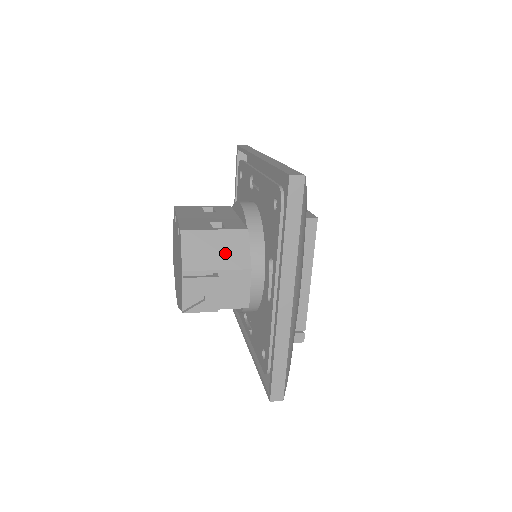
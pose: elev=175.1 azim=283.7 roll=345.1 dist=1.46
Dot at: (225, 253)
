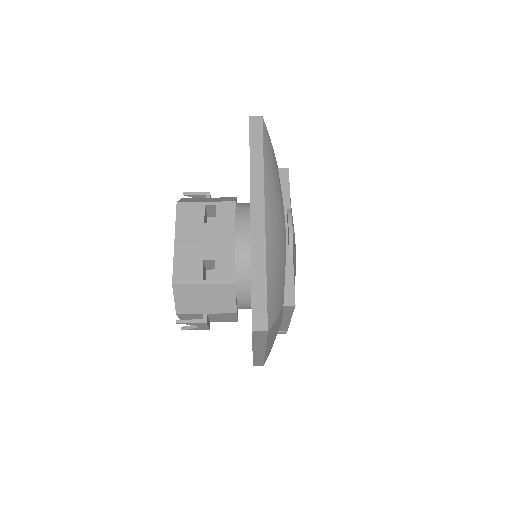
Dot at: (213, 302)
